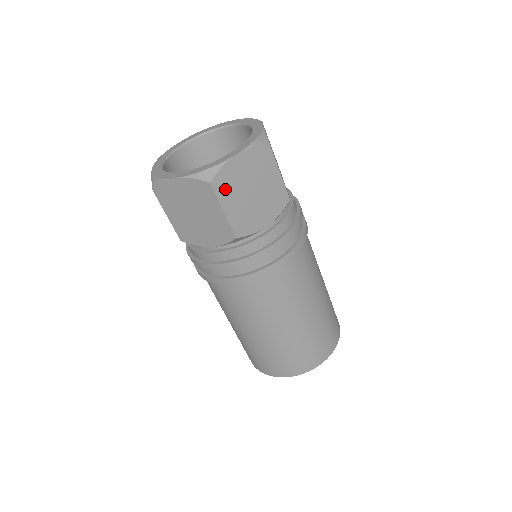
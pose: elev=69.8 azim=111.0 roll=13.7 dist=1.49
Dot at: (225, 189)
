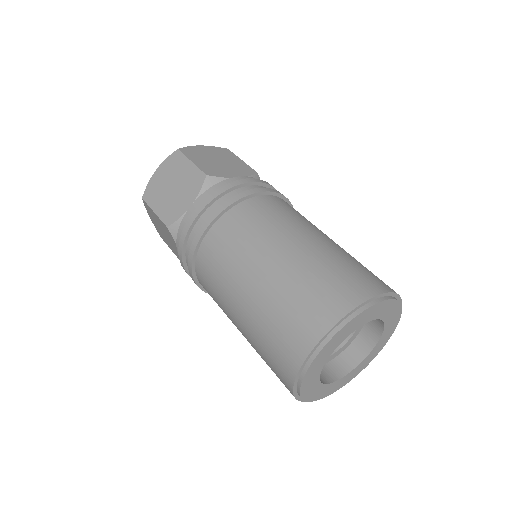
Dot at: (192, 154)
